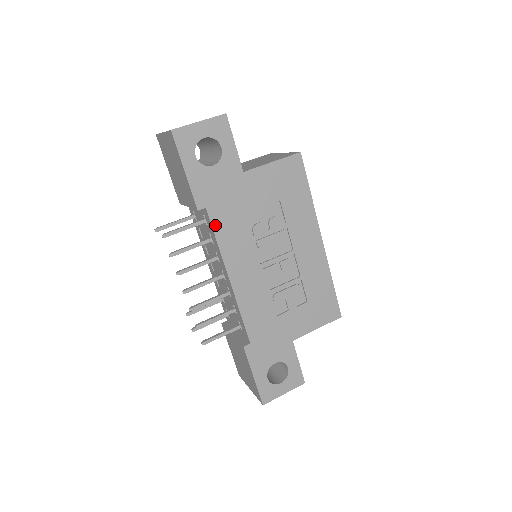
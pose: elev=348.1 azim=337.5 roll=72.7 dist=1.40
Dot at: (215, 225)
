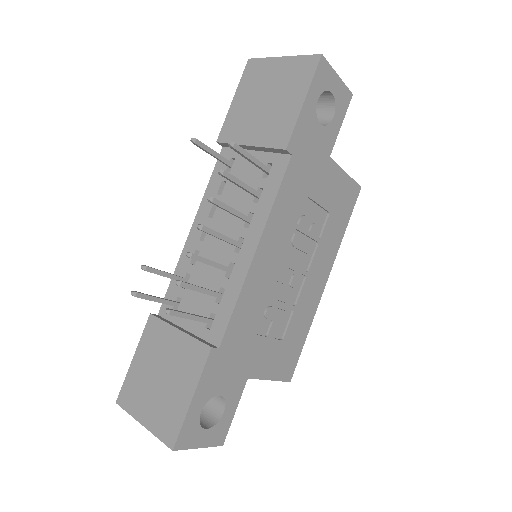
Dot at: (285, 180)
